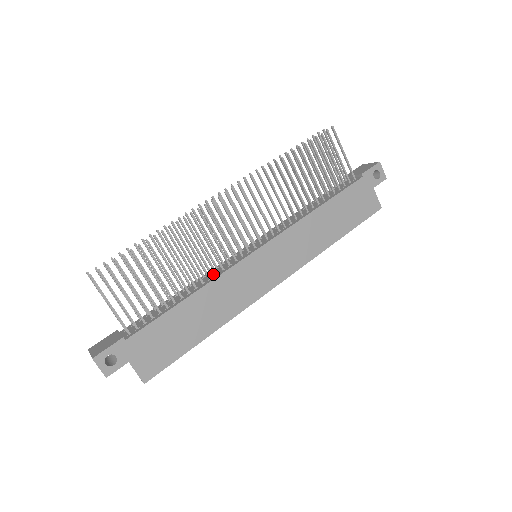
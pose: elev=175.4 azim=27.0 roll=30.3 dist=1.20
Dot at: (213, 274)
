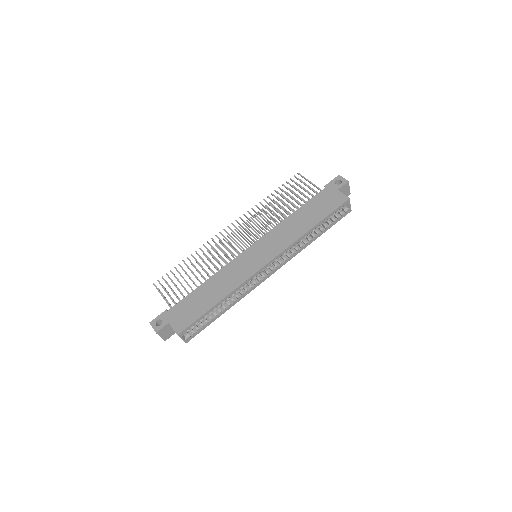
Dot at: occluded
